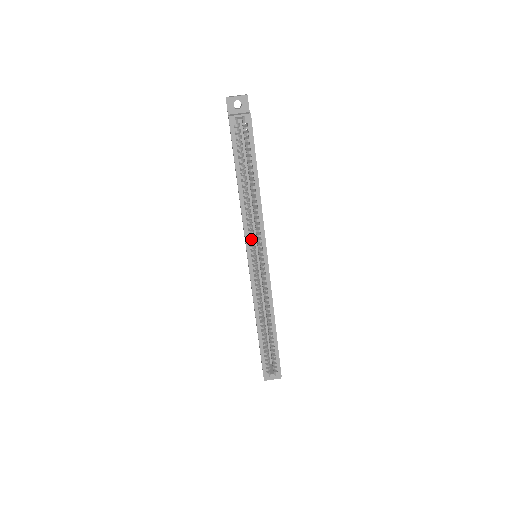
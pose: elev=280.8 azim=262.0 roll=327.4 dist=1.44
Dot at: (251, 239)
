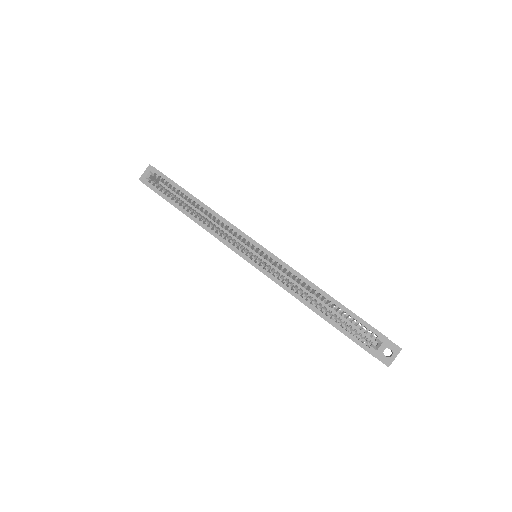
Dot at: (232, 242)
